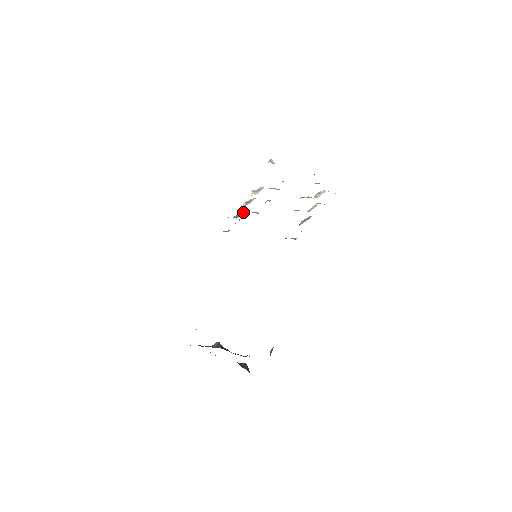
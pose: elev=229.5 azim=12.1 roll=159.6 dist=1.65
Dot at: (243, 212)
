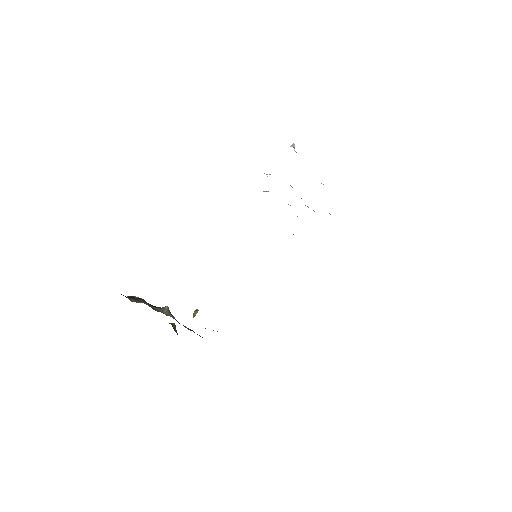
Dot at: occluded
